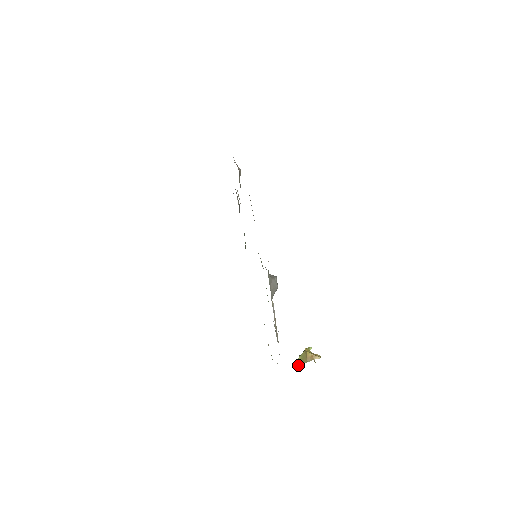
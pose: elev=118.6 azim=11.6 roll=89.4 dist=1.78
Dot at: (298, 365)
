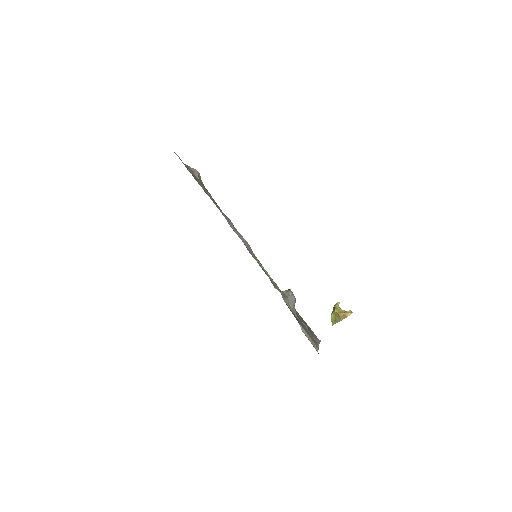
Dot at: (334, 323)
